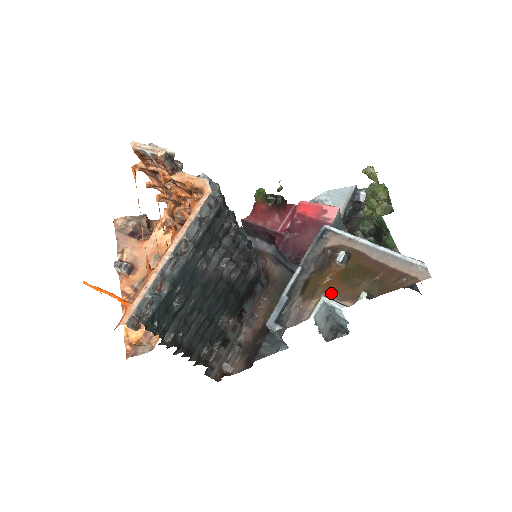
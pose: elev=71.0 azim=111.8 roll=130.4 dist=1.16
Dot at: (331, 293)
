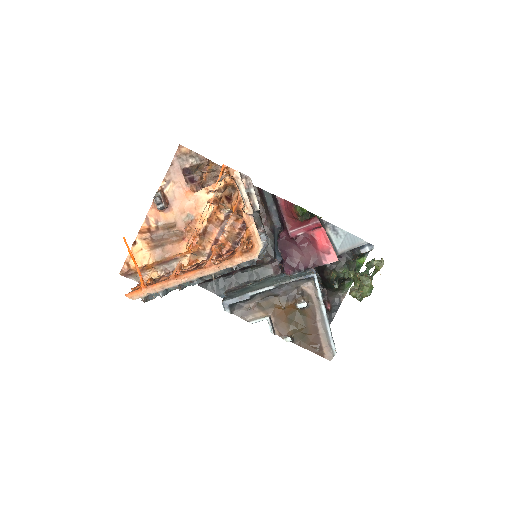
Dot at: (275, 318)
